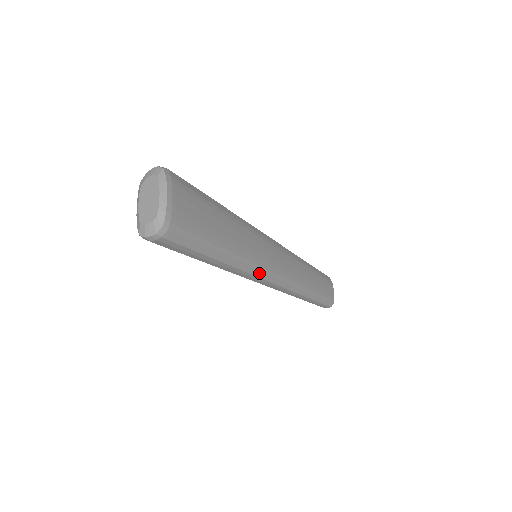
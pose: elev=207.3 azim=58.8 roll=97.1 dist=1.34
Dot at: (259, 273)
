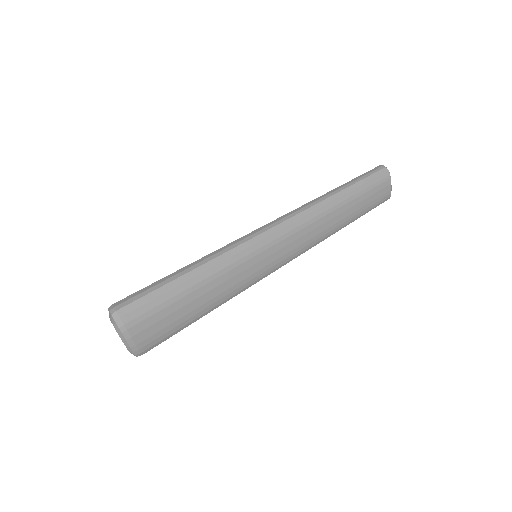
Dot at: (256, 282)
